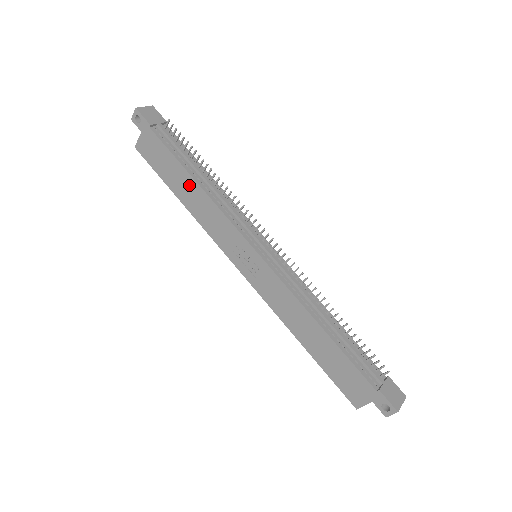
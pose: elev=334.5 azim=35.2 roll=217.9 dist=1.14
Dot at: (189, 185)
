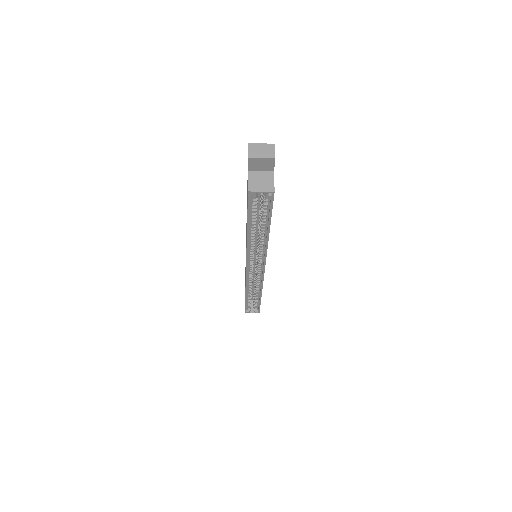
Dot at: occluded
